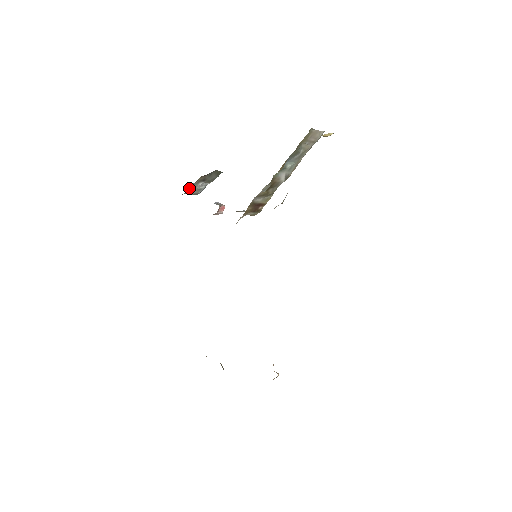
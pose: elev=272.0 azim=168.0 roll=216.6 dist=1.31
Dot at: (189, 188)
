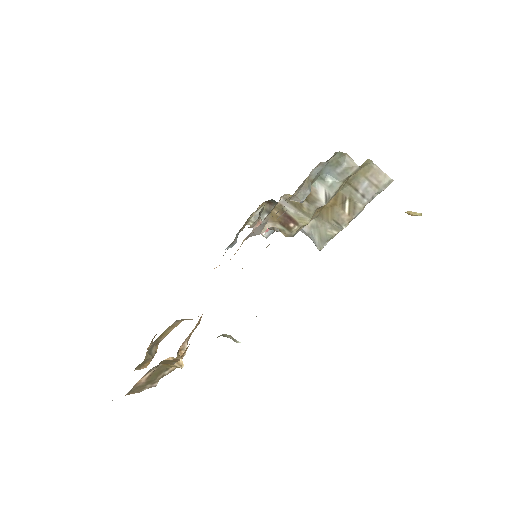
Dot at: (255, 218)
